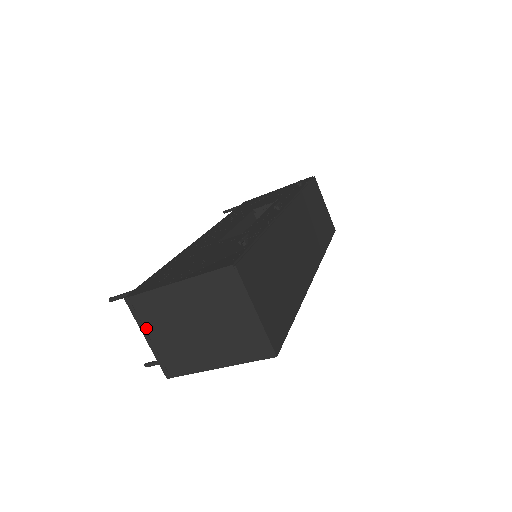
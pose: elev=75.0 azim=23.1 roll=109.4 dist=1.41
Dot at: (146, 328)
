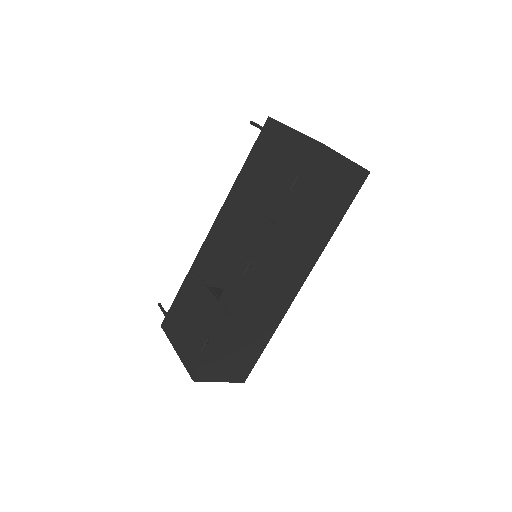
Dot at: occluded
